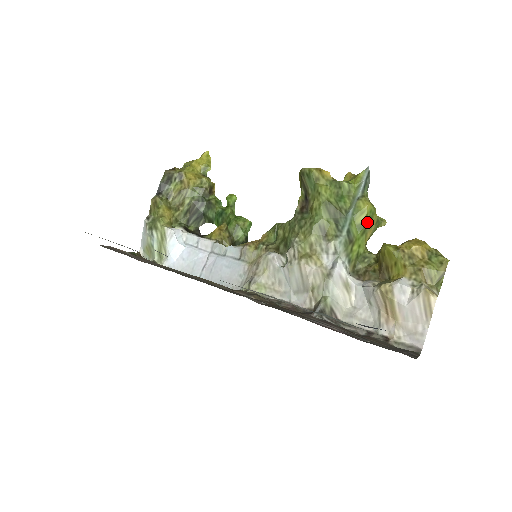
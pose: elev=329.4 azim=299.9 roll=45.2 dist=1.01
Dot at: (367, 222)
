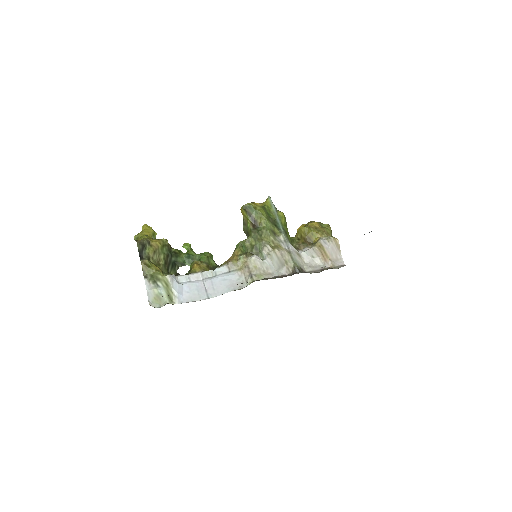
Dot at: (286, 222)
